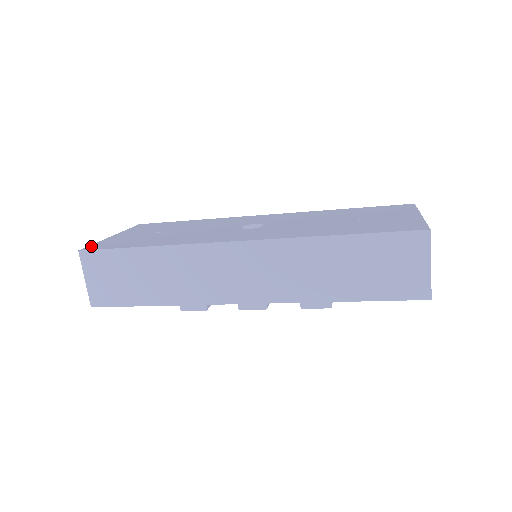
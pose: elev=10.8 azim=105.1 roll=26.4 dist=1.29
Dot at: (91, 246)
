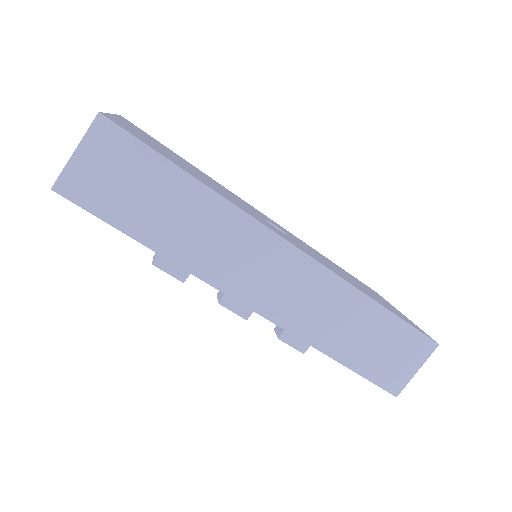
Dot at: (109, 116)
